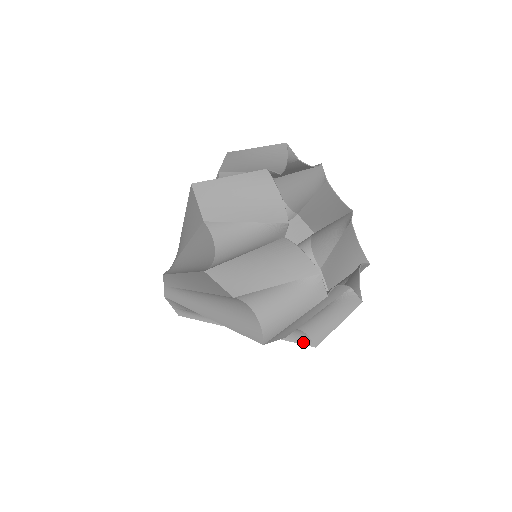
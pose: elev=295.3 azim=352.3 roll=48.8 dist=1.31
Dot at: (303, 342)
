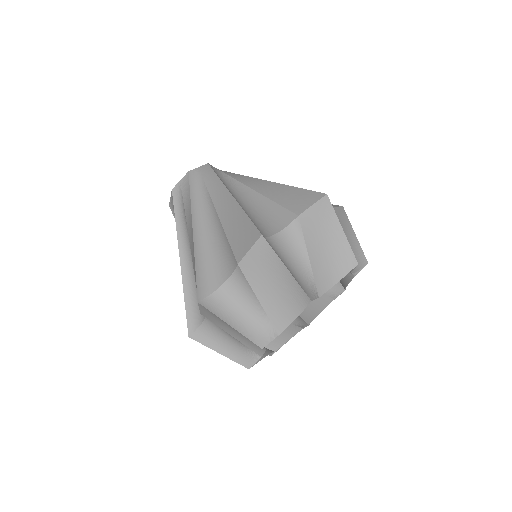
Dot at: occluded
